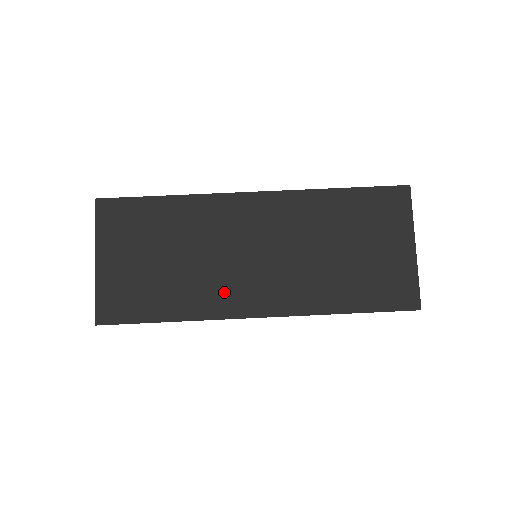
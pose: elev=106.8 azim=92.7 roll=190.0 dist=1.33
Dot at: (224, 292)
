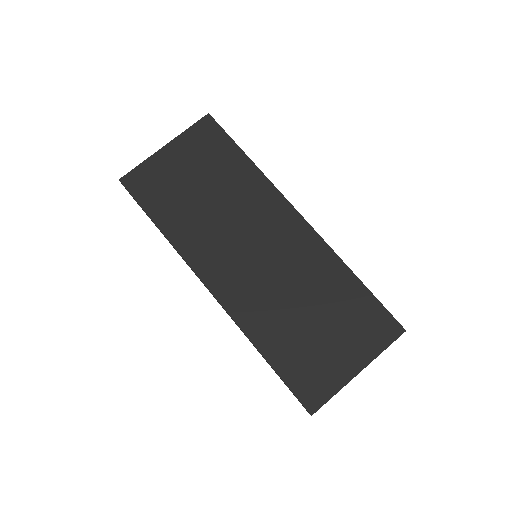
Dot at: (209, 250)
